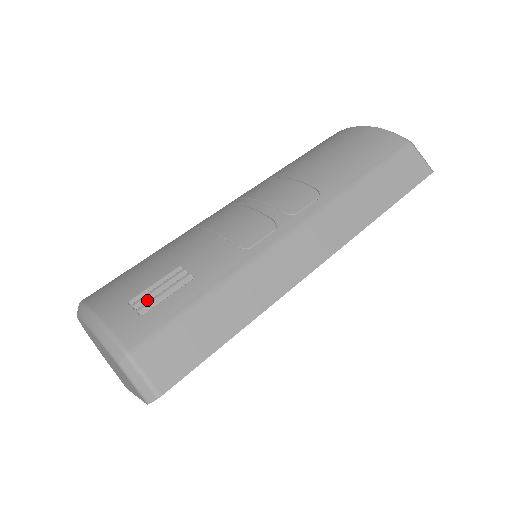
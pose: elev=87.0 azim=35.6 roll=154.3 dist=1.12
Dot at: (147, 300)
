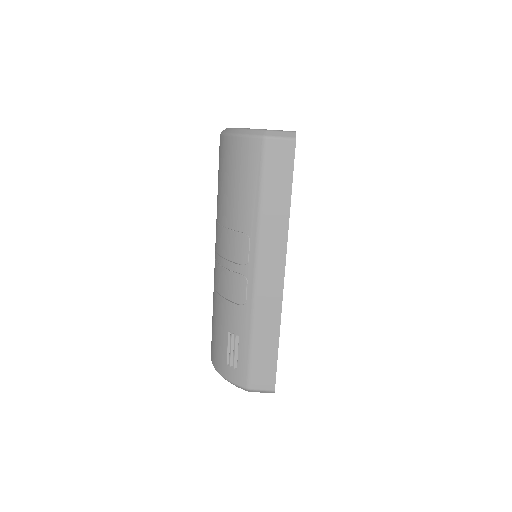
Dot at: (232, 358)
